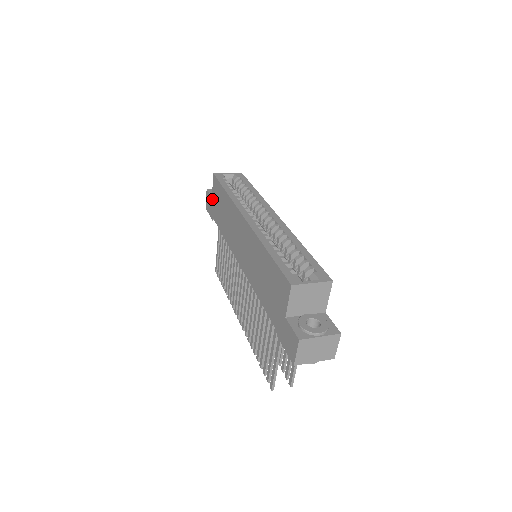
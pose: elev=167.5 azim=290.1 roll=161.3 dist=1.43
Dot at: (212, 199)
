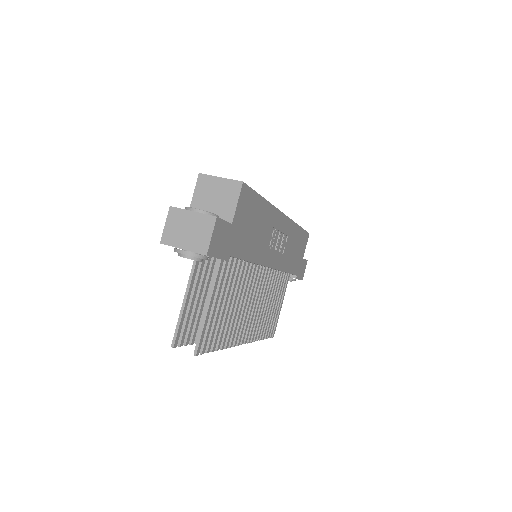
Dot at: occluded
